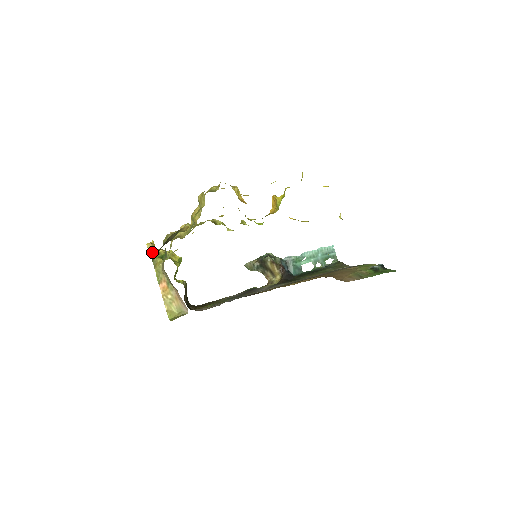
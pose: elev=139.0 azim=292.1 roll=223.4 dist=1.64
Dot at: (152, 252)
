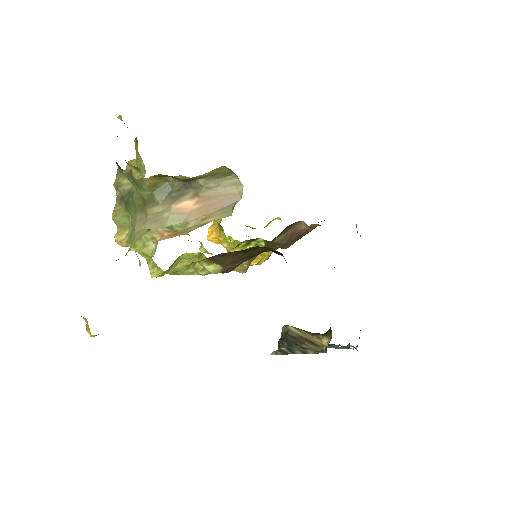
Dot at: occluded
